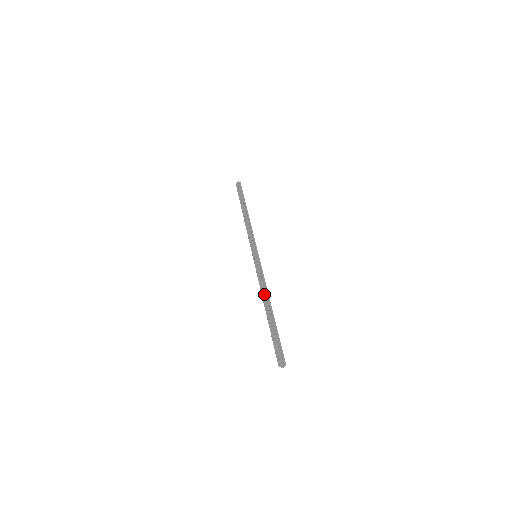
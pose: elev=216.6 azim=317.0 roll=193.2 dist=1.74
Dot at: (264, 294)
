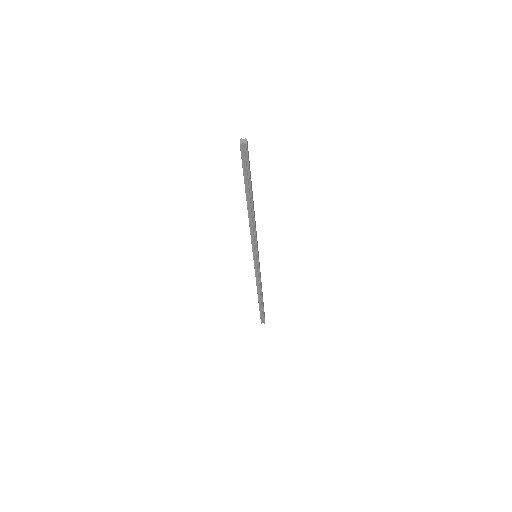
Dot at: (257, 287)
